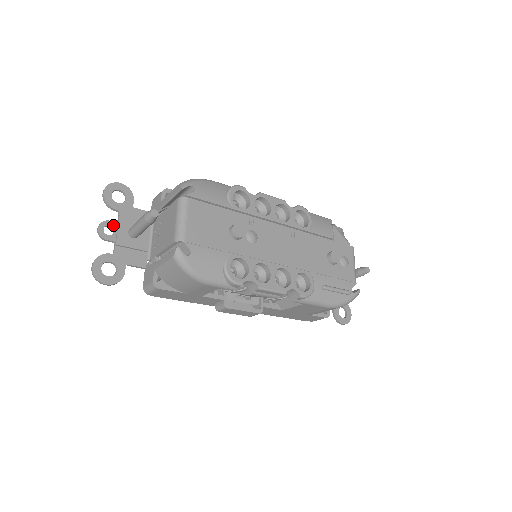
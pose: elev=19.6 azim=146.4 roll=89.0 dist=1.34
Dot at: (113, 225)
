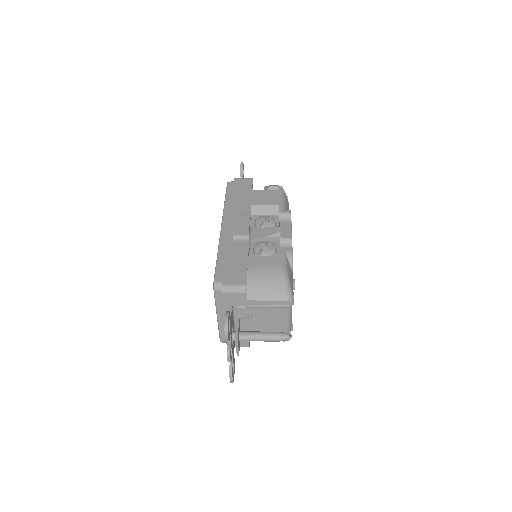
Dot at: (231, 347)
